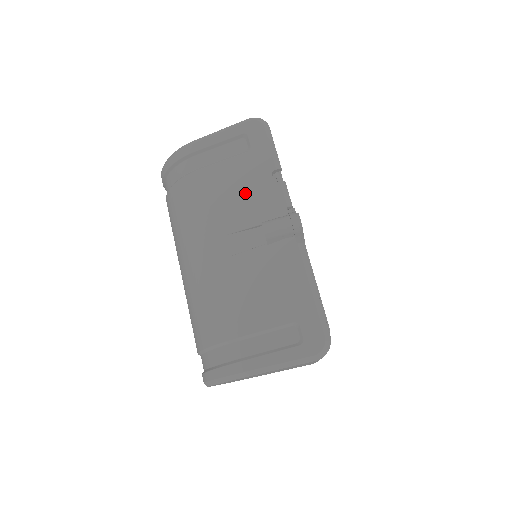
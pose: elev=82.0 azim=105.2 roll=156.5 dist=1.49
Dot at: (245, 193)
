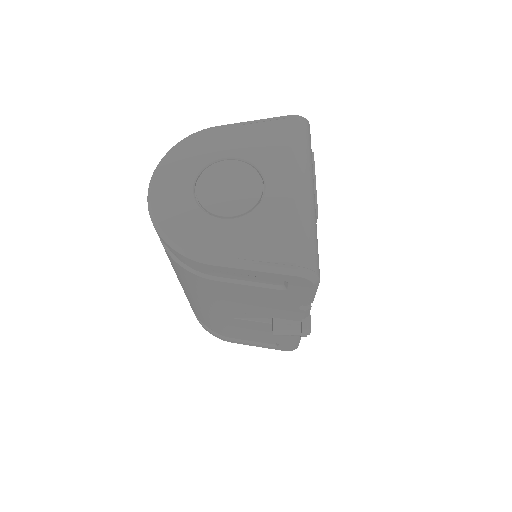
Dot at: (264, 305)
